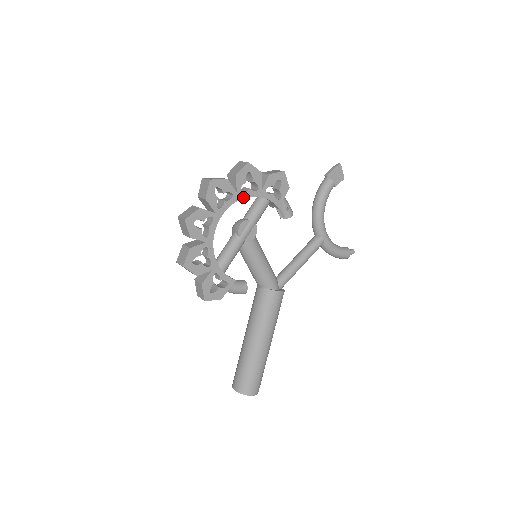
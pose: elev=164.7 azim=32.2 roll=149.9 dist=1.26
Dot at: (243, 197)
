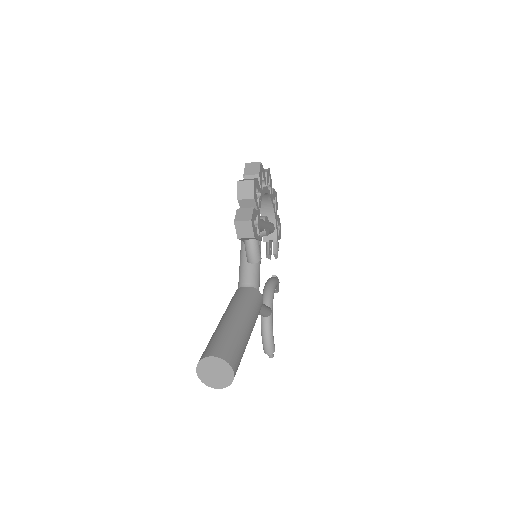
Dot at: (272, 203)
